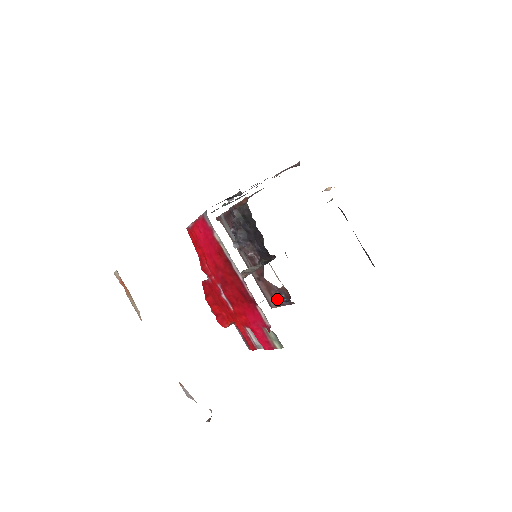
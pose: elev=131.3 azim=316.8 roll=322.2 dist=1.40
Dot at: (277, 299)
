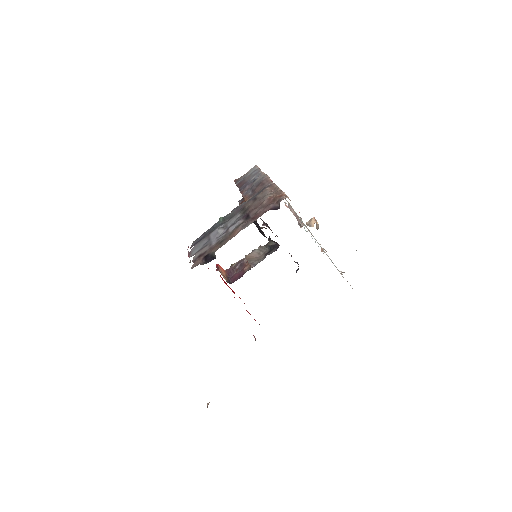
Dot at: occluded
